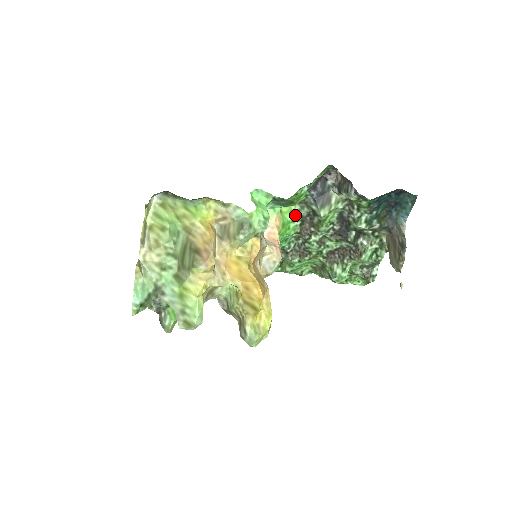
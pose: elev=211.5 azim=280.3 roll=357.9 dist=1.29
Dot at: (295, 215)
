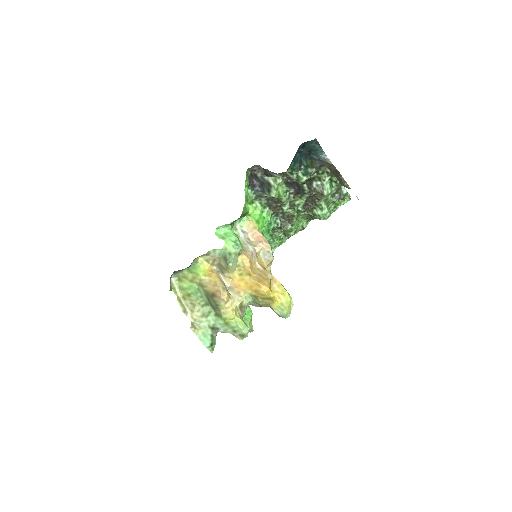
Dot at: (260, 208)
